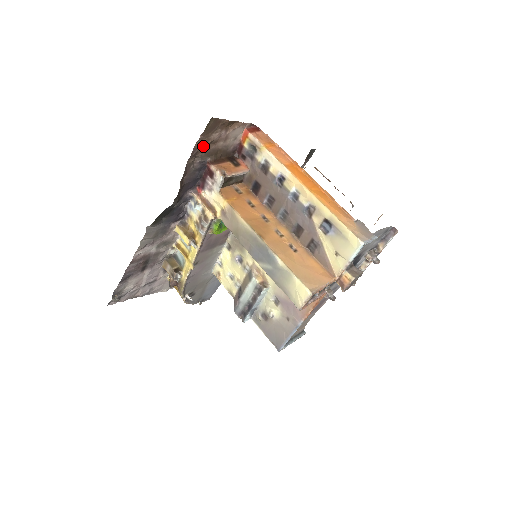
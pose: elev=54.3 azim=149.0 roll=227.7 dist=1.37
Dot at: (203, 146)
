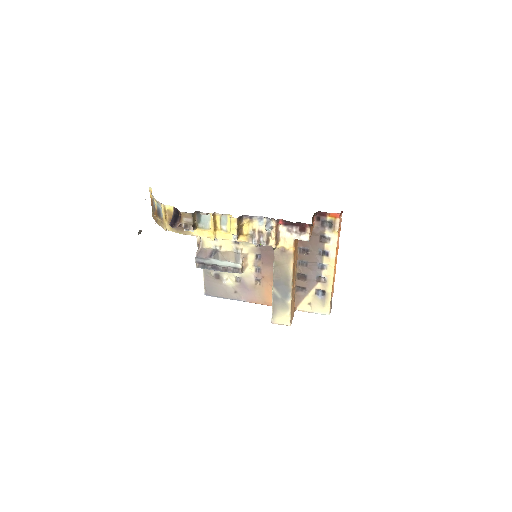
Dot at: occluded
